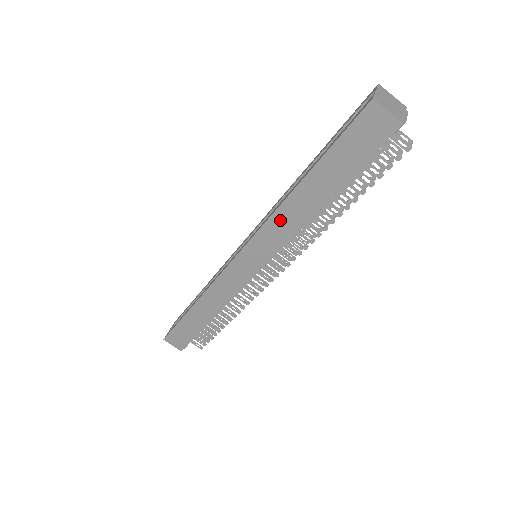
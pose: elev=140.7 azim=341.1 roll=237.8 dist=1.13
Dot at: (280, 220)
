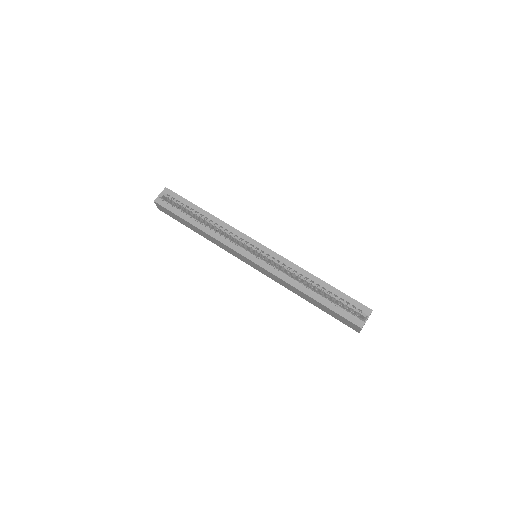
Dot at: (285, 284)
